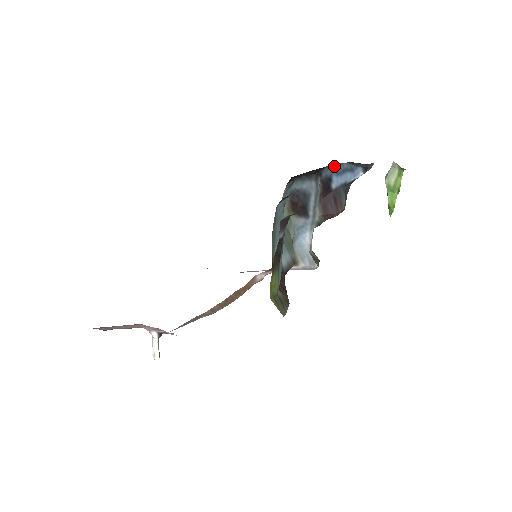
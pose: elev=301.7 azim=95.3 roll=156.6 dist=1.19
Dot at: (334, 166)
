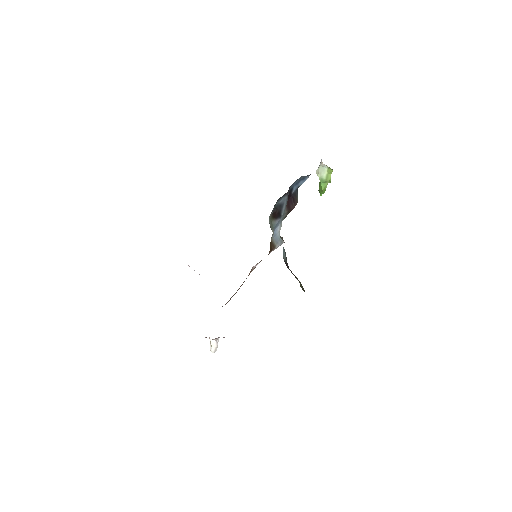
Dot at: (295, 181)
